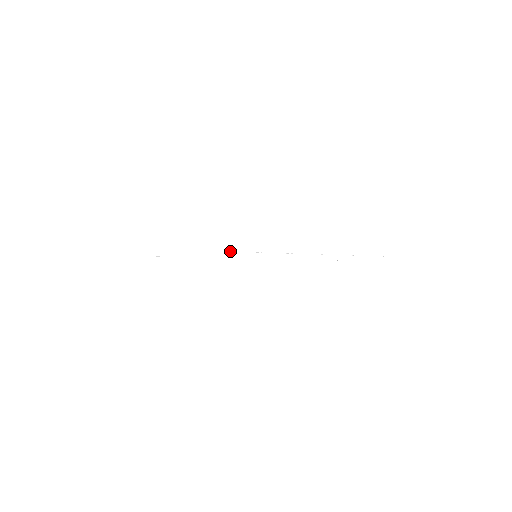
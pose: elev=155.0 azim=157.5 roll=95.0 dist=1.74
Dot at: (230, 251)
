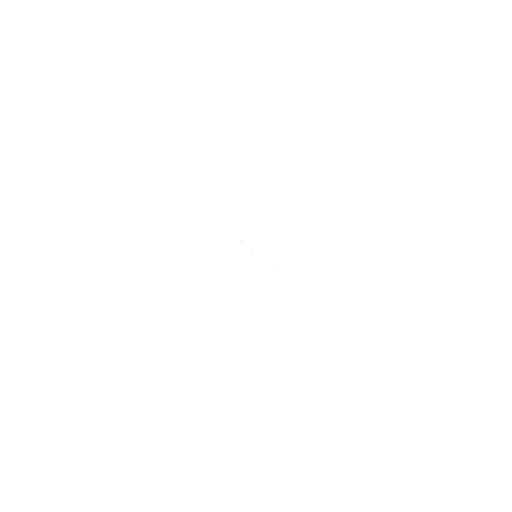
Dot at: occluded
